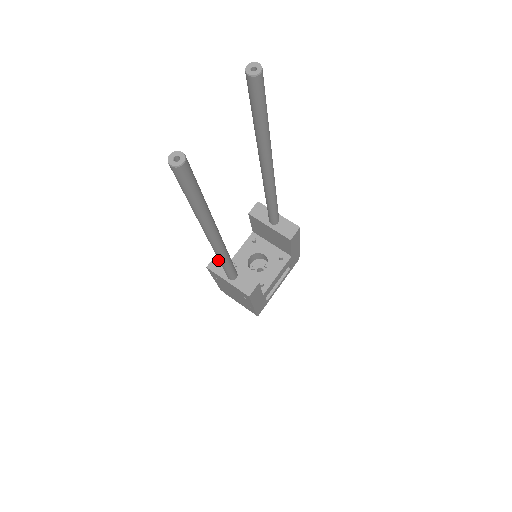
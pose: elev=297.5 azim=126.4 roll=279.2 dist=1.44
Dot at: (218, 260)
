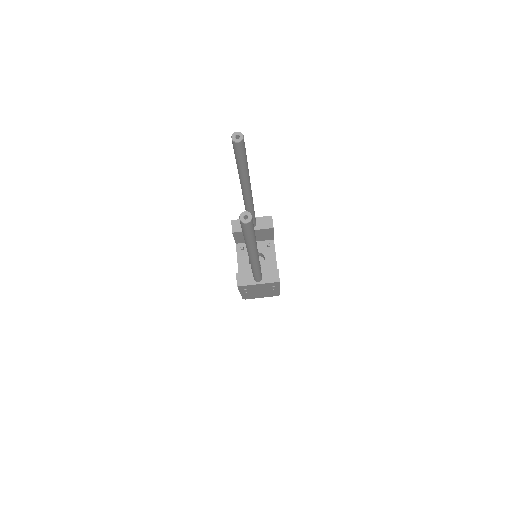
Dot at: (240, 276)
